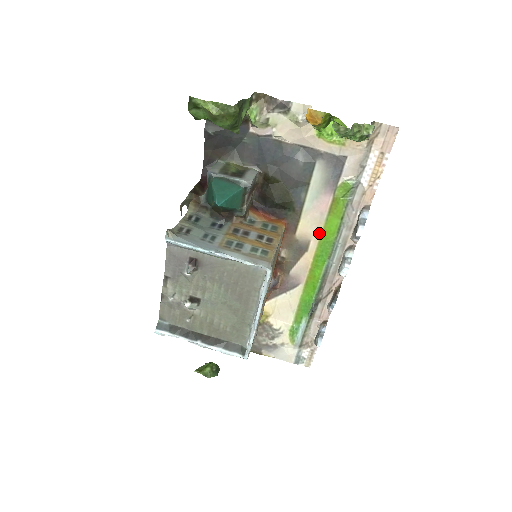
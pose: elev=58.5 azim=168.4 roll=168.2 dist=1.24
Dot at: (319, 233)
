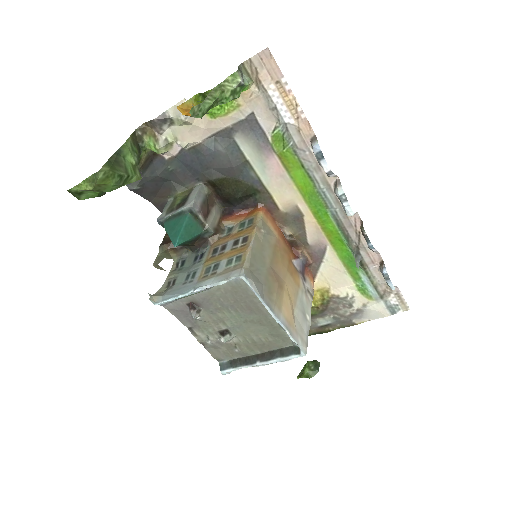
Dot at: (297, 193)
